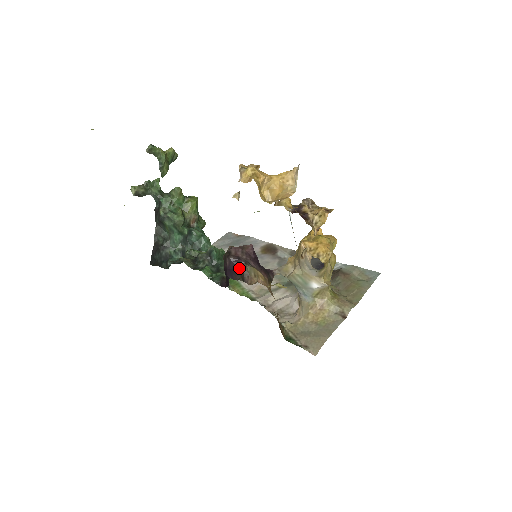
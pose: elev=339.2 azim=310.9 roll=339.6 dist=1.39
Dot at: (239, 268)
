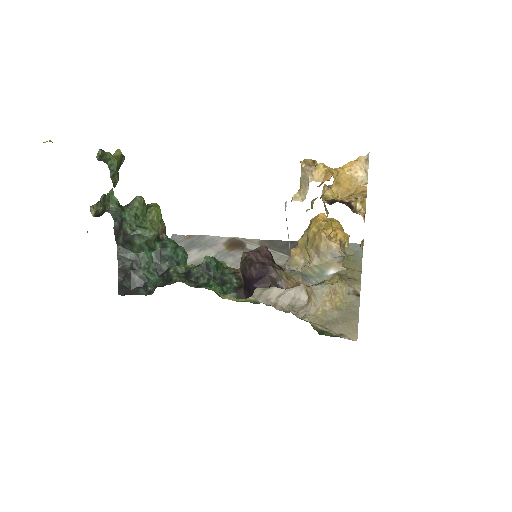
Dot at: (268, 274)
